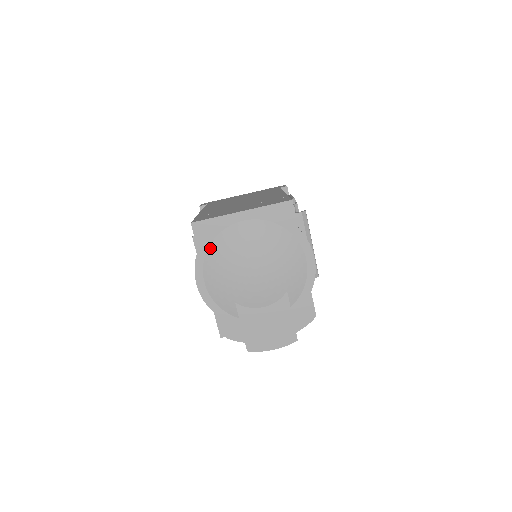
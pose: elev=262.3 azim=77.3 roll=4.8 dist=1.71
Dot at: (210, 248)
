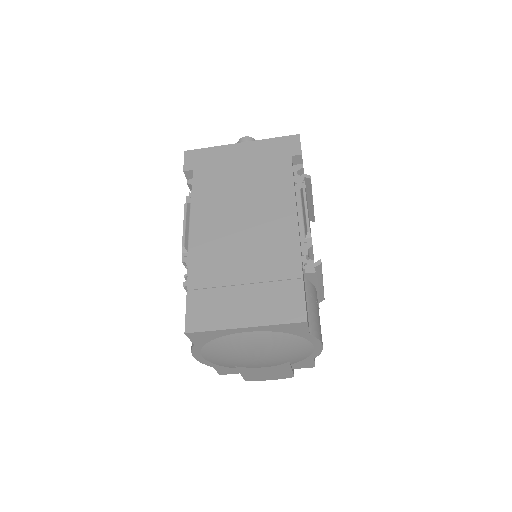
Dot at: (208, 344)
